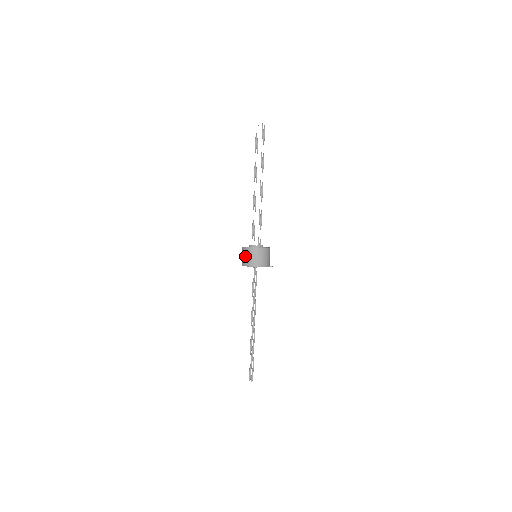
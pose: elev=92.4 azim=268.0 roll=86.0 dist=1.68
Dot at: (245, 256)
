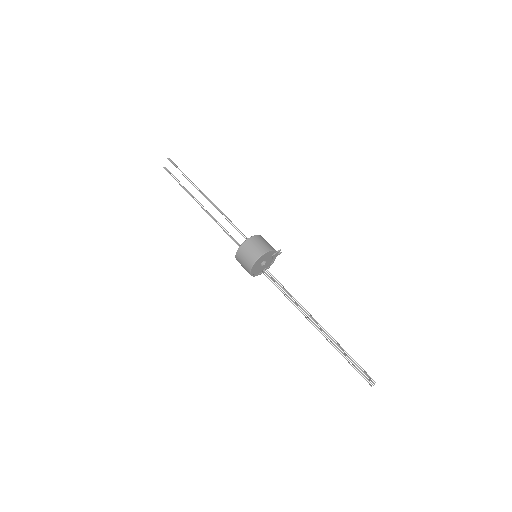
Dot at: (244, 257)
